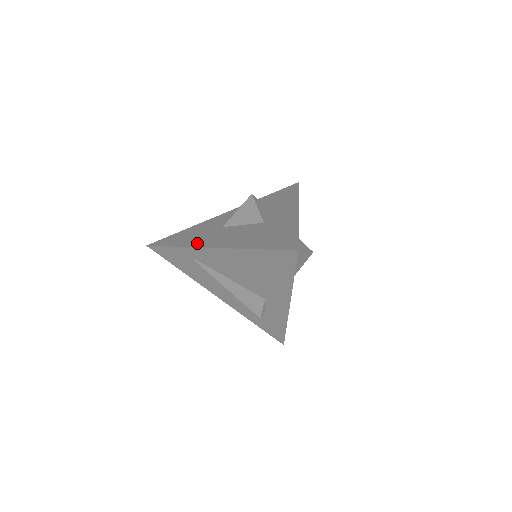
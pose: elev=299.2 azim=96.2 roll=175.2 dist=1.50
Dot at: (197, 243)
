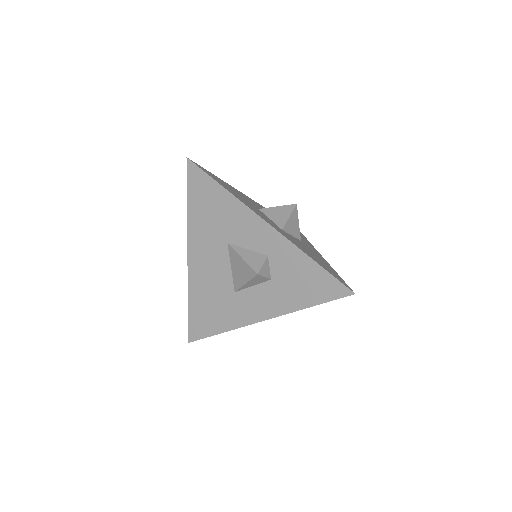
Dot at: (193, 233)
